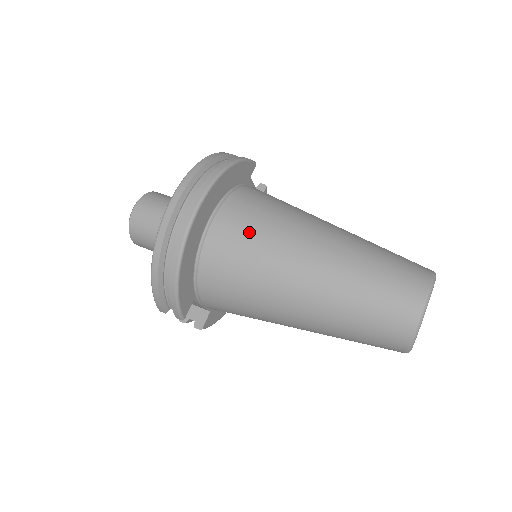
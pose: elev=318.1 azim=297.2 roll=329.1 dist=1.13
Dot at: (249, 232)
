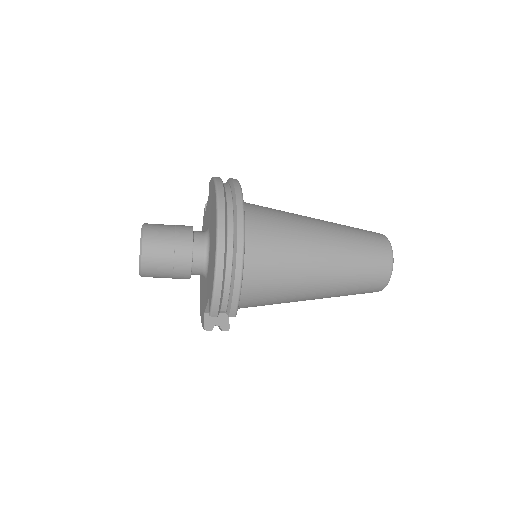
Dot at: (274, 229)
